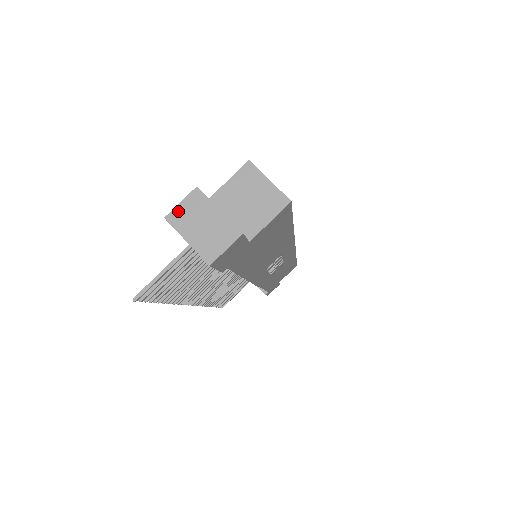
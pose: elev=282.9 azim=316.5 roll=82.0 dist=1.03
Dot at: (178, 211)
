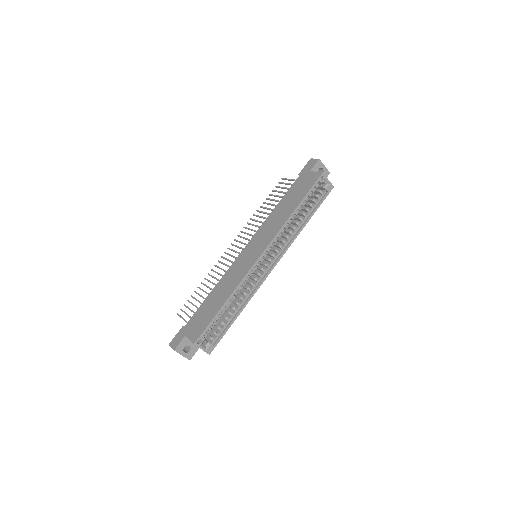
Dot at: (171, 347)
